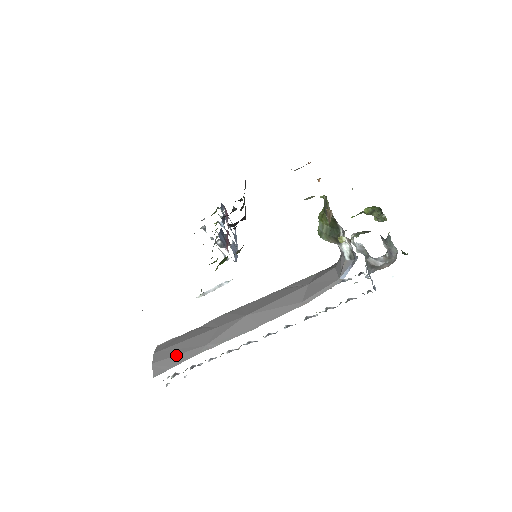
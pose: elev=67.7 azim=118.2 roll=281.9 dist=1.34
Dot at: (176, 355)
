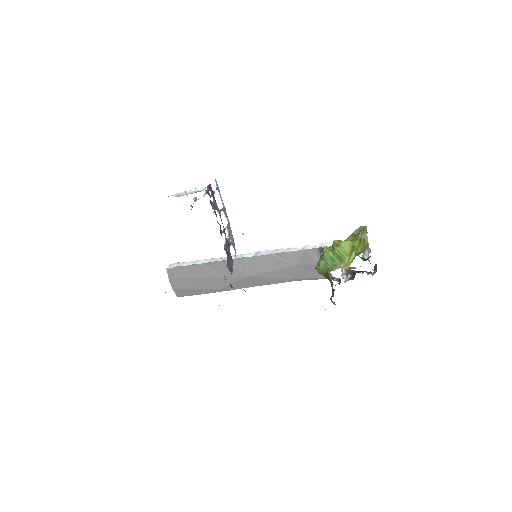
Dot at: (193, 289)
